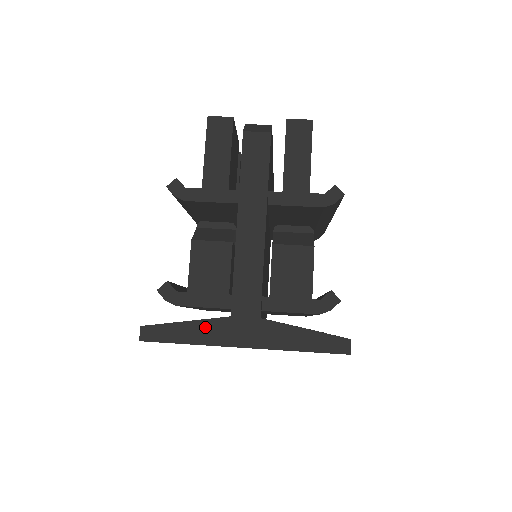
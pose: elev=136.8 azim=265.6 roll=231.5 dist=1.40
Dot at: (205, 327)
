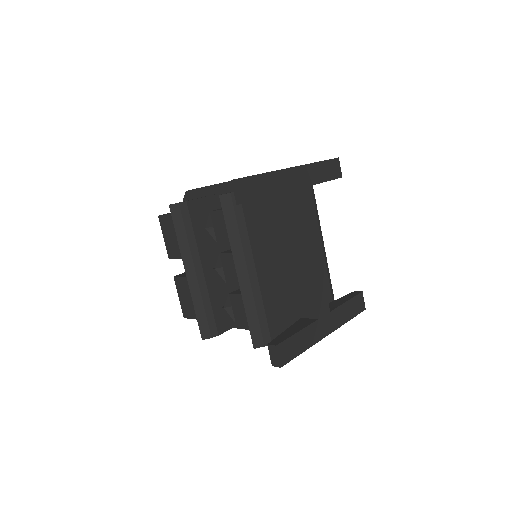
Dot at: occluded
